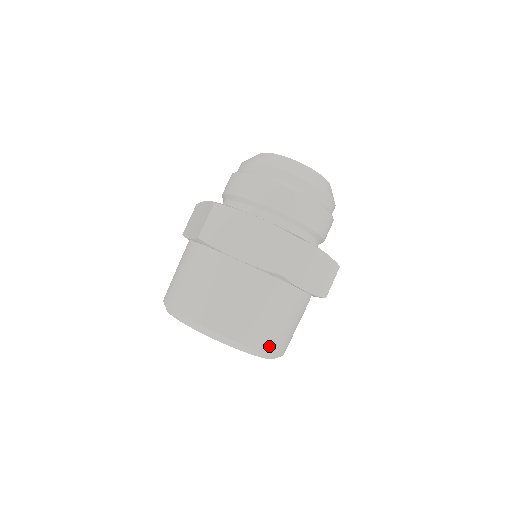
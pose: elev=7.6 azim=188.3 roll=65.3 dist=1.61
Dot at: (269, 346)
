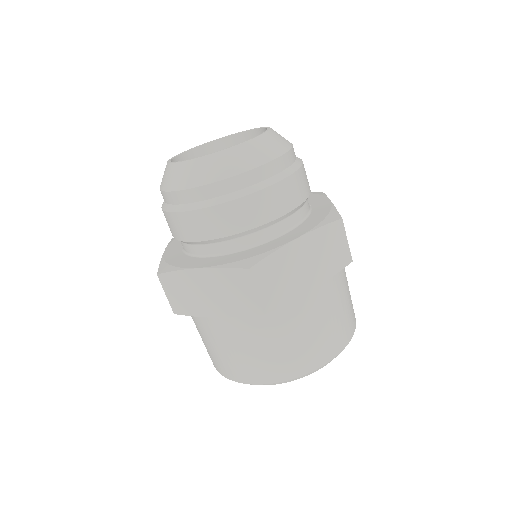
Dot at: occluded
